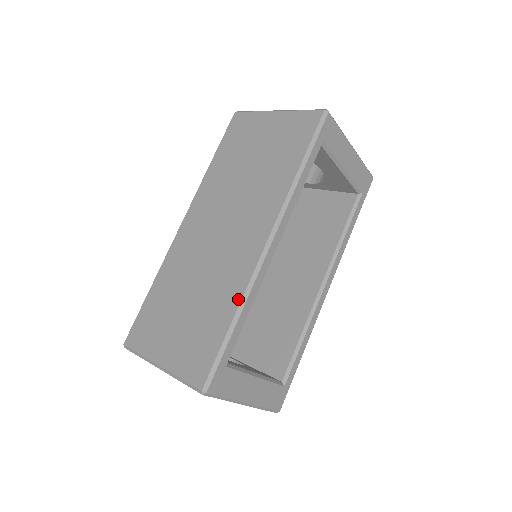
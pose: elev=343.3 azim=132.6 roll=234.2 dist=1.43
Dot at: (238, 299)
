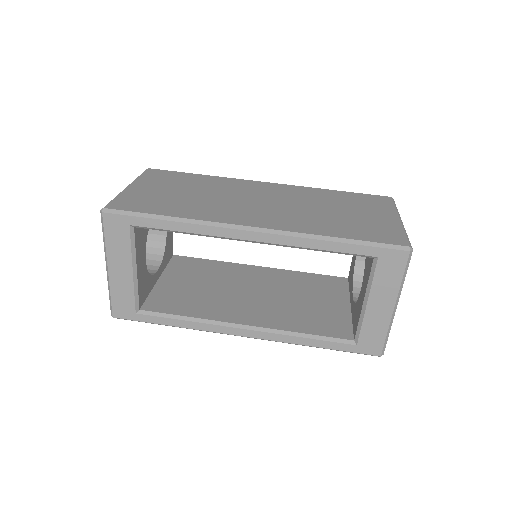
Dot at: (192, 217)
